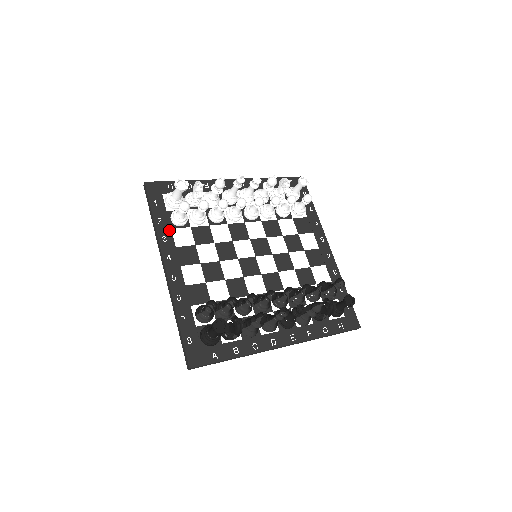
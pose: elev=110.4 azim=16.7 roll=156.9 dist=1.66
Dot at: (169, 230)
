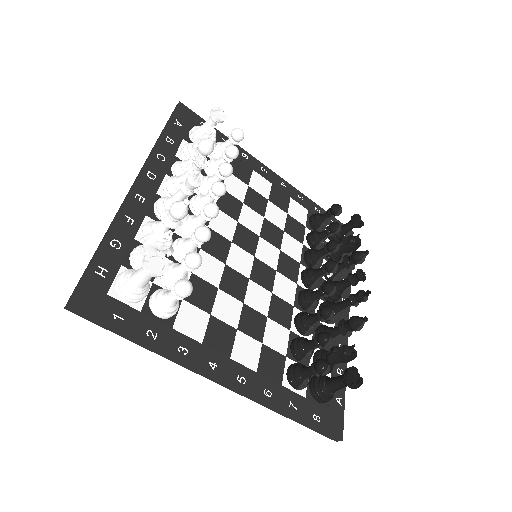
Dot at: (173, 333)
